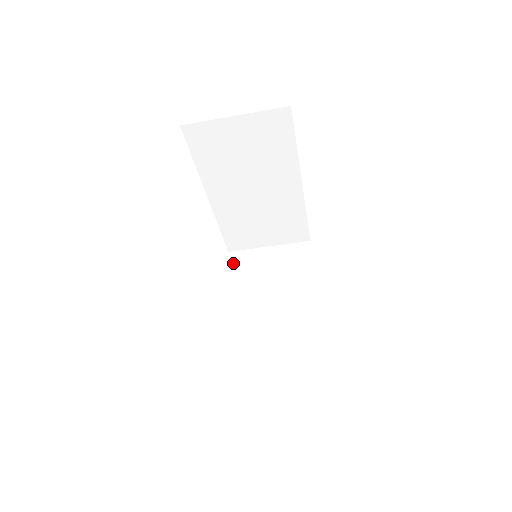
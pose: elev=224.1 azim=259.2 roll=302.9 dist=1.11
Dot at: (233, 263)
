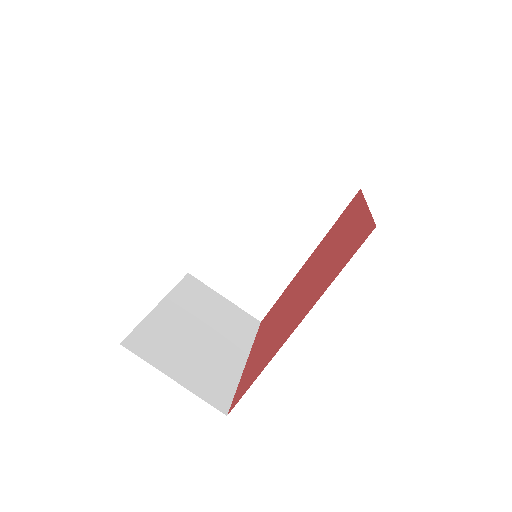
Dot at: (188, 281)
